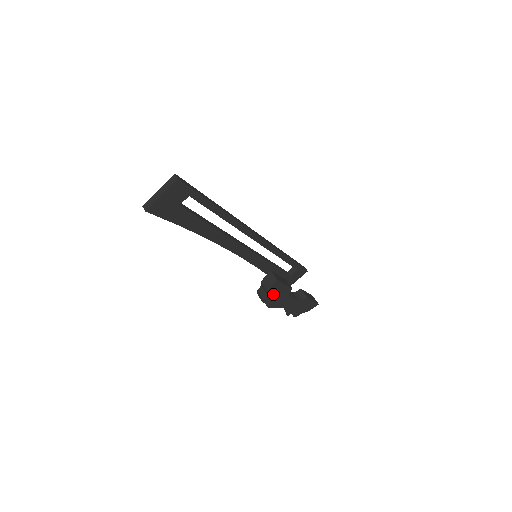
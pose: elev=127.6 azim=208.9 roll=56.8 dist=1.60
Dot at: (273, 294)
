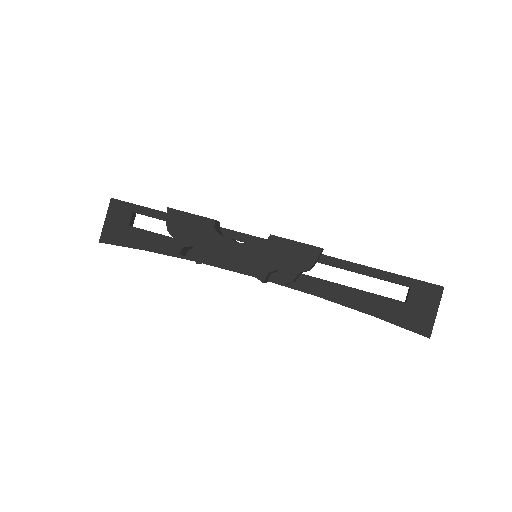
Dot at: (184, 235)
